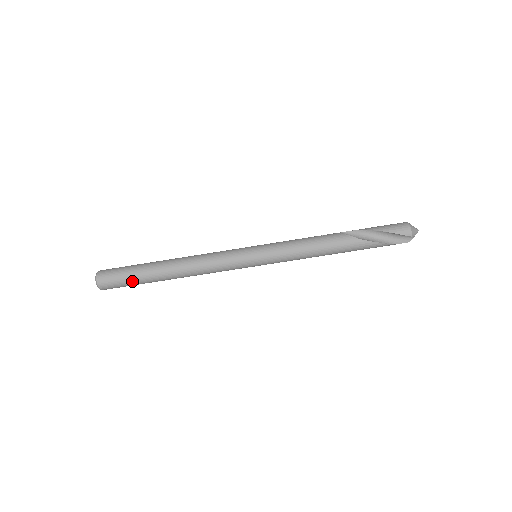
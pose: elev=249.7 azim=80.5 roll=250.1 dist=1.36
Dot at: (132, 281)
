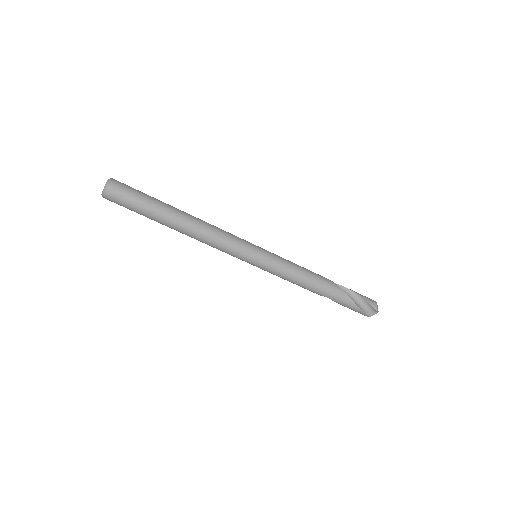
Dot at: (142, 204)
